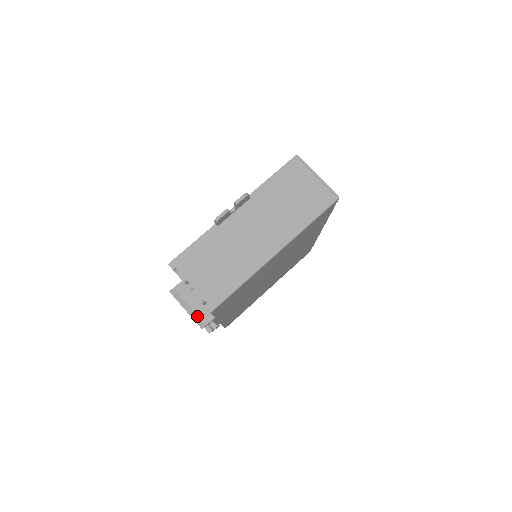
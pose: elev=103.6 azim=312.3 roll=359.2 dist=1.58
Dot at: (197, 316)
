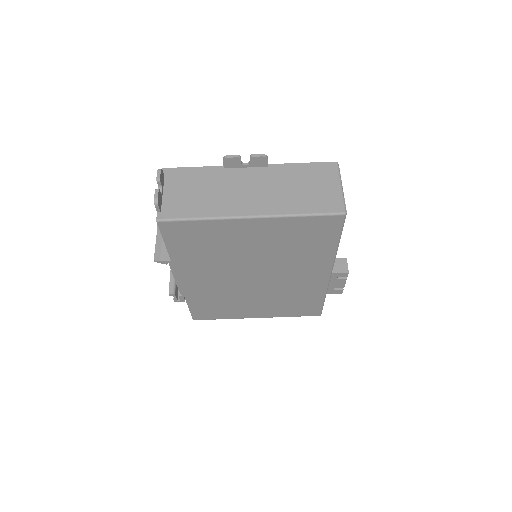
Dot at: (160, 249)
